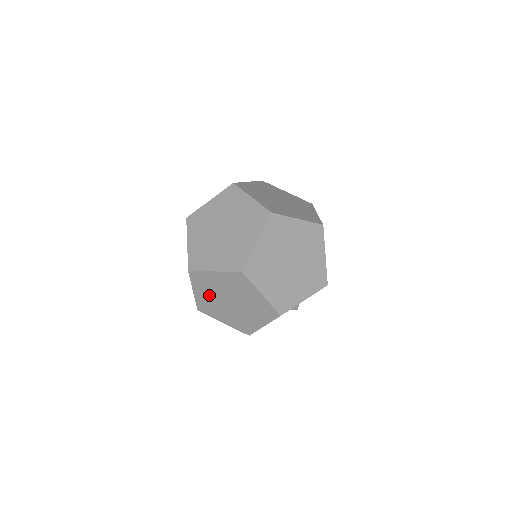
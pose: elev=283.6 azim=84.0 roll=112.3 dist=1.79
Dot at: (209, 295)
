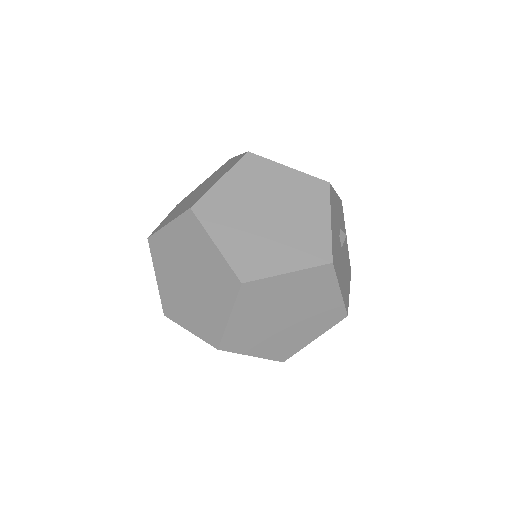
Dot at: (238, 230)
